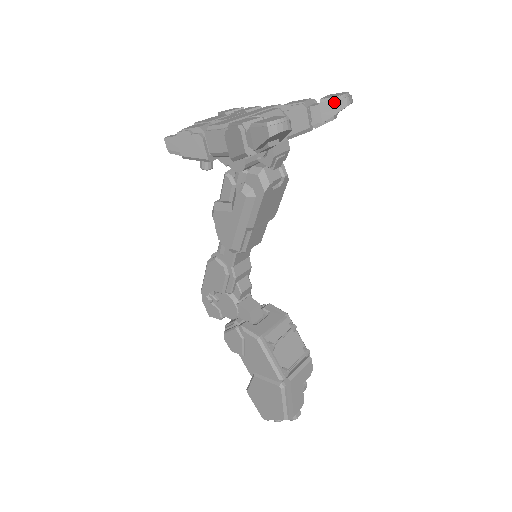
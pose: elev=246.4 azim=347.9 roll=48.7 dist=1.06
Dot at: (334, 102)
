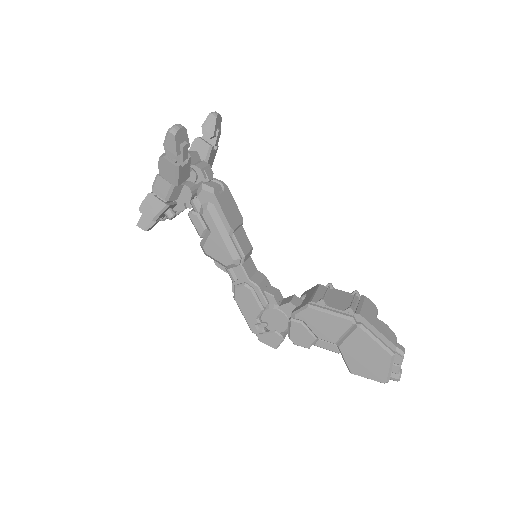
Dot at: (209, 120)
